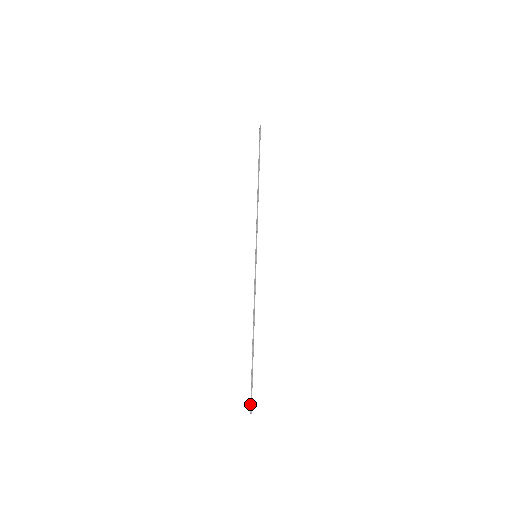
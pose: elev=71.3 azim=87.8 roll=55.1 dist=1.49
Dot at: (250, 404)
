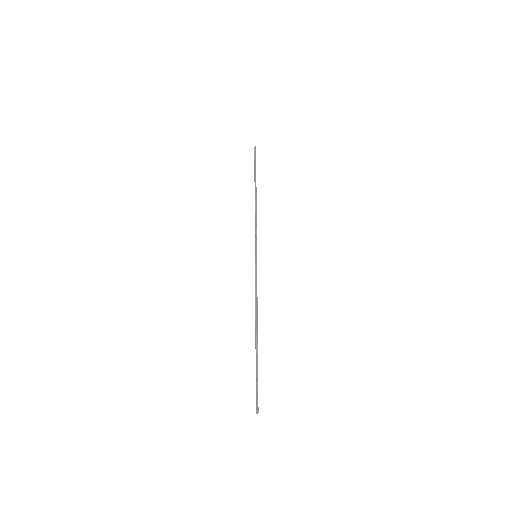
Dot at: occluded
